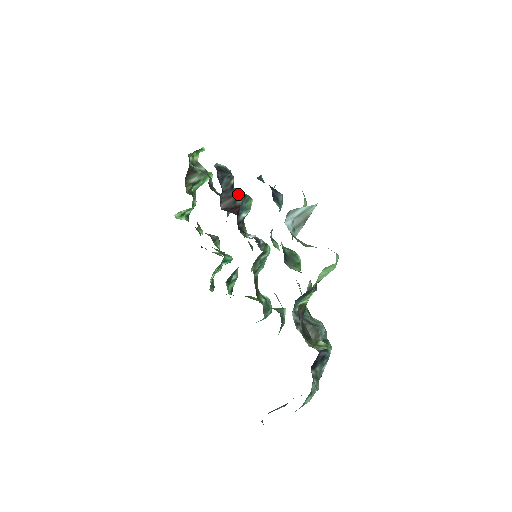
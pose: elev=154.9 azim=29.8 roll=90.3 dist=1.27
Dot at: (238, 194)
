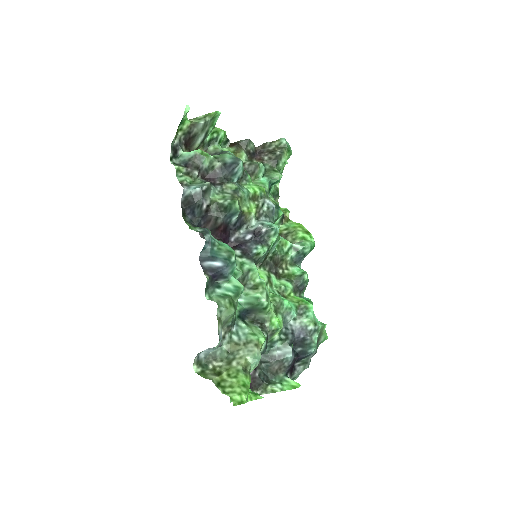
Dot at: (217, 210)
